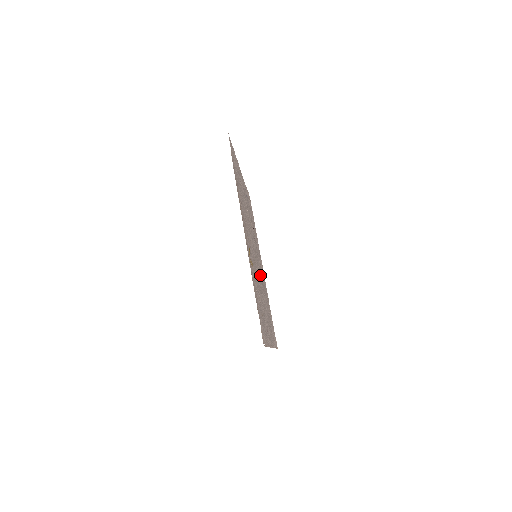
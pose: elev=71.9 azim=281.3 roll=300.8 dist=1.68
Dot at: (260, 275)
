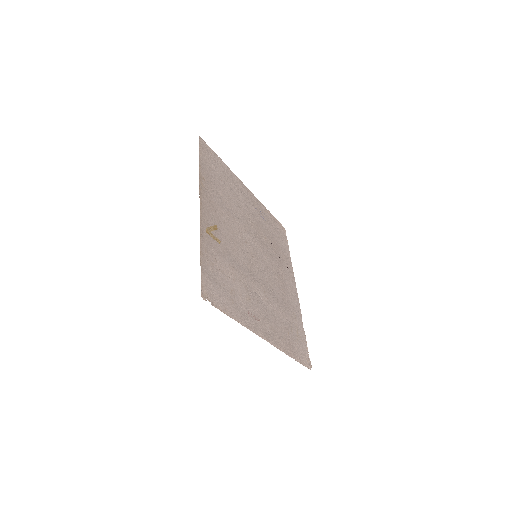
Dot at: (267, 278)
